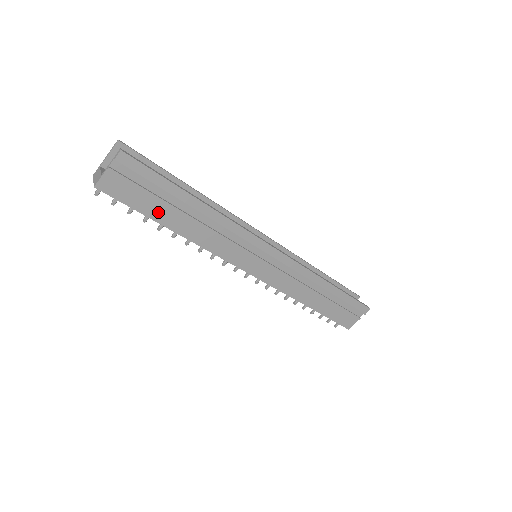
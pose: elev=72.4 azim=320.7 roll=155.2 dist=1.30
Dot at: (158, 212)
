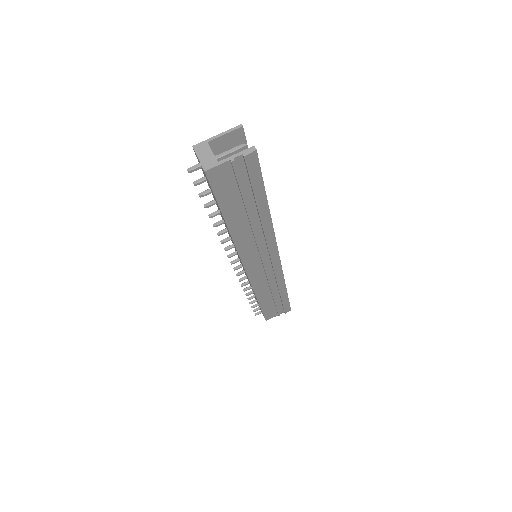
Dot at: (232, 208)
